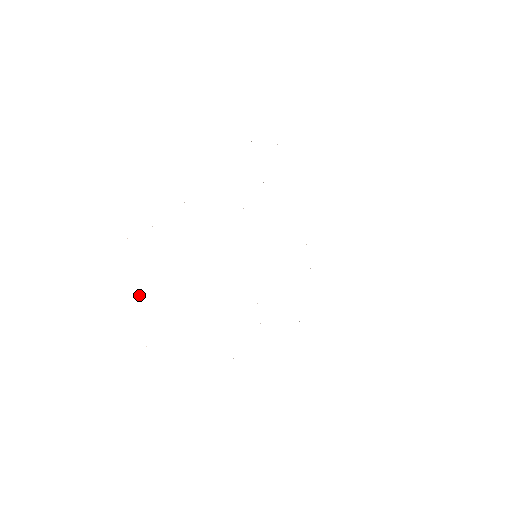
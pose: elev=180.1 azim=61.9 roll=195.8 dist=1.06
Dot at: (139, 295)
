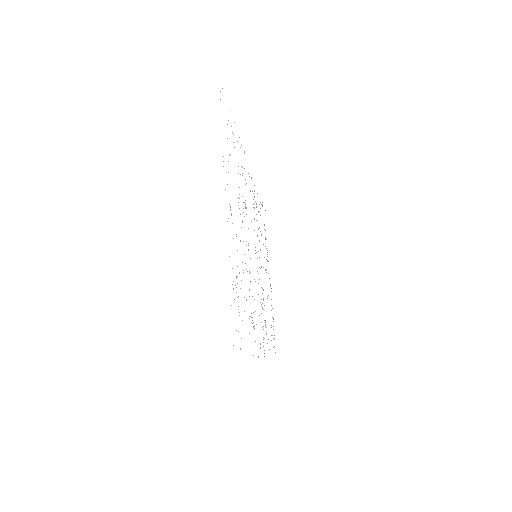
Dot at: occluded
